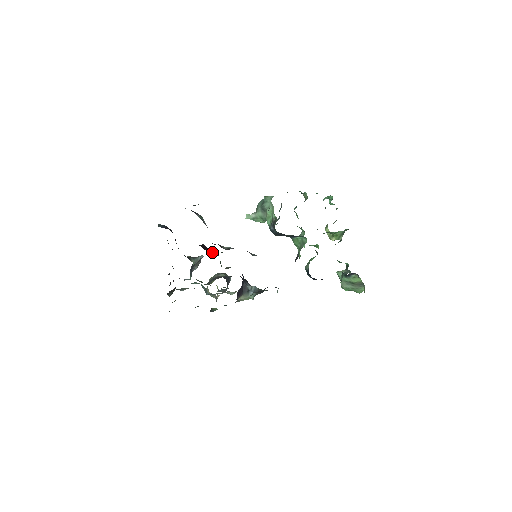
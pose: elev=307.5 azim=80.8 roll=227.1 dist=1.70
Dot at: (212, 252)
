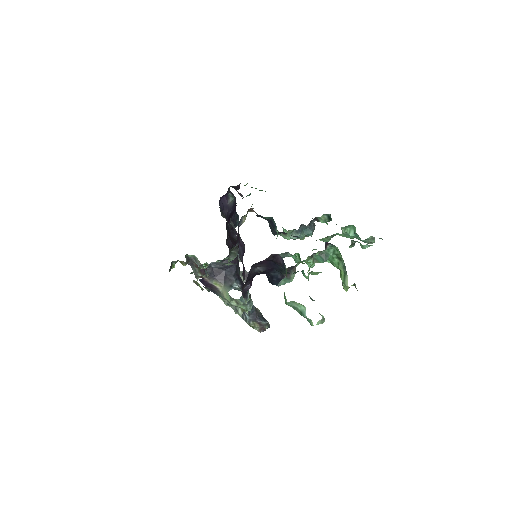
Dot at: occluded
